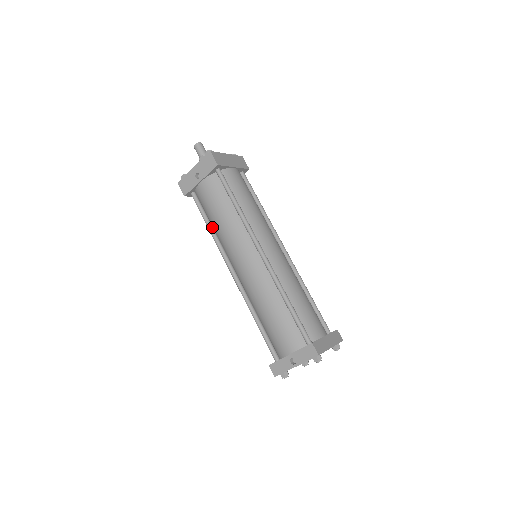
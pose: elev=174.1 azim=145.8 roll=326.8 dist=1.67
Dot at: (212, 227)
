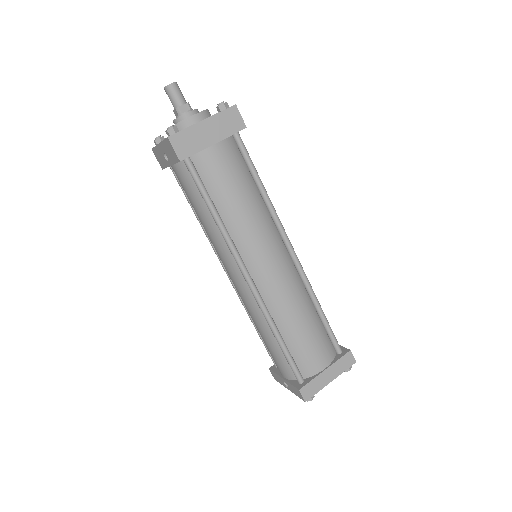
Dot at: occluded
